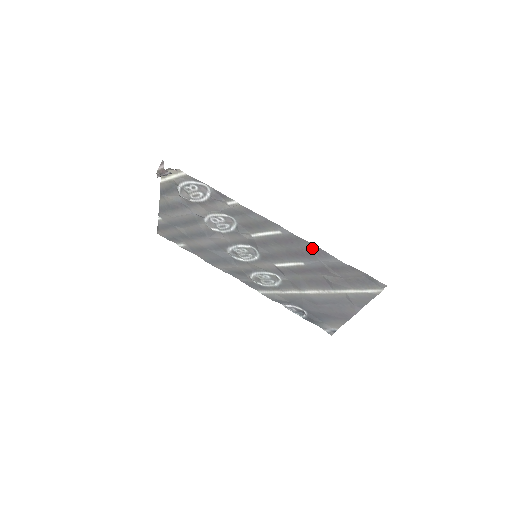
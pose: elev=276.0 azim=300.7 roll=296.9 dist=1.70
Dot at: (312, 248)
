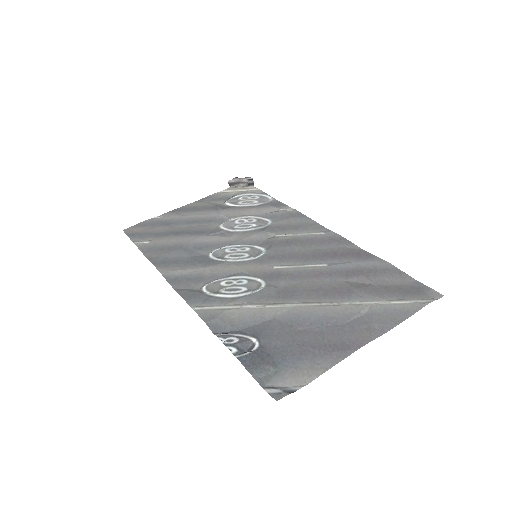
Dot at: (353, 250)
